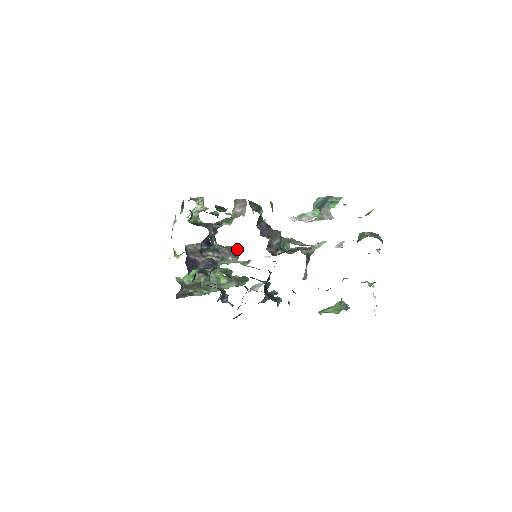
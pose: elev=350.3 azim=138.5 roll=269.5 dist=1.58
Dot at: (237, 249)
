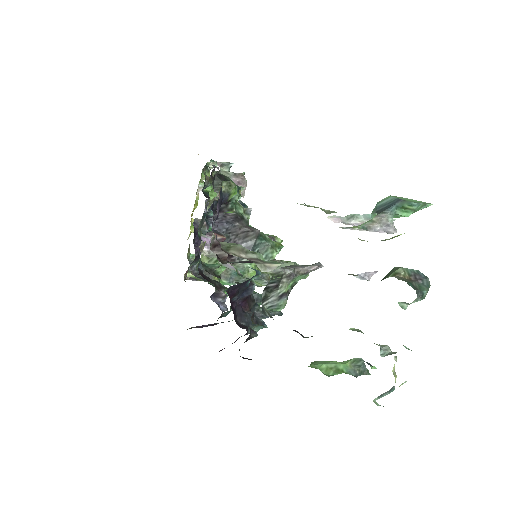
Dot at: (279, 241)
